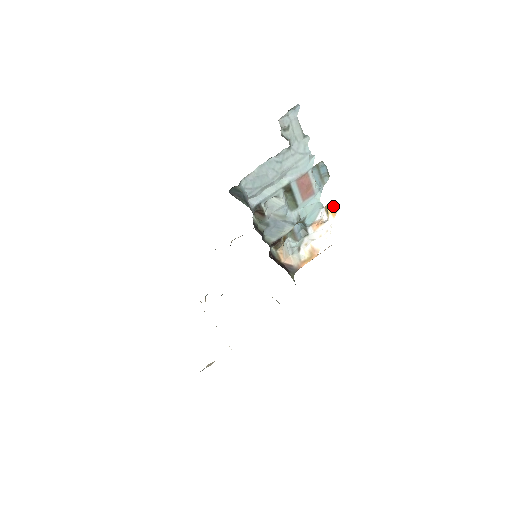
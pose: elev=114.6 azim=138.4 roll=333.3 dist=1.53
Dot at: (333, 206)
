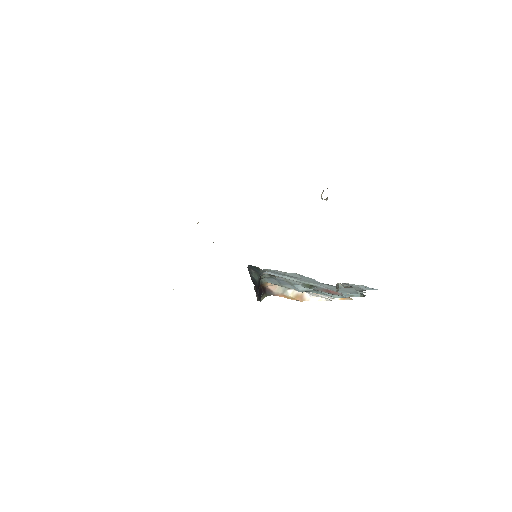
Dot at: occluded
